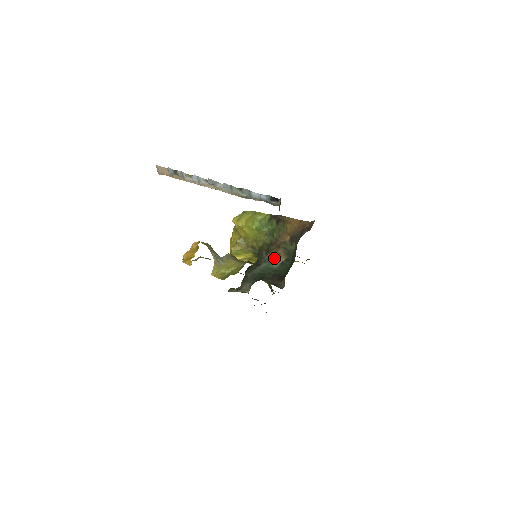
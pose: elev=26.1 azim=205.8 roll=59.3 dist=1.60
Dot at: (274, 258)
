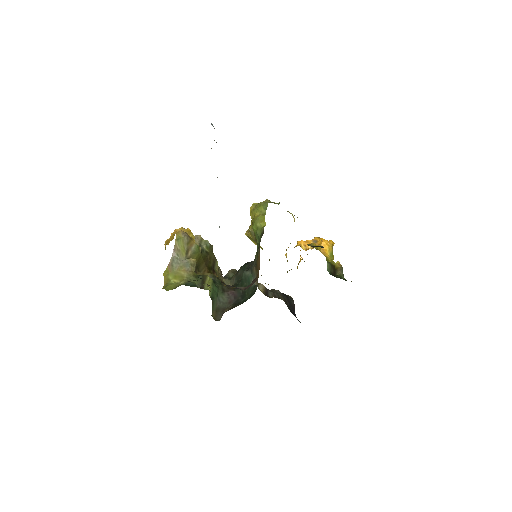
Dot at: (255, 275)
